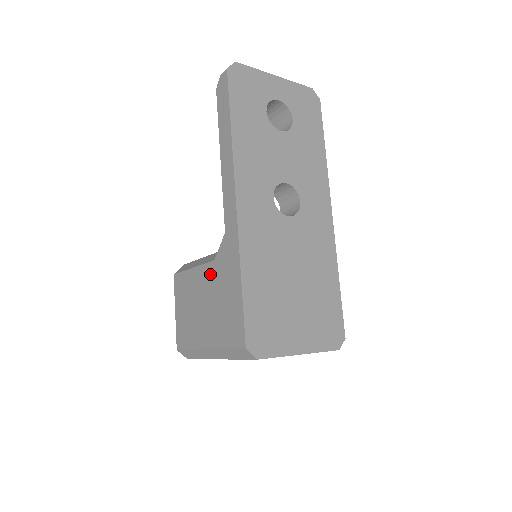
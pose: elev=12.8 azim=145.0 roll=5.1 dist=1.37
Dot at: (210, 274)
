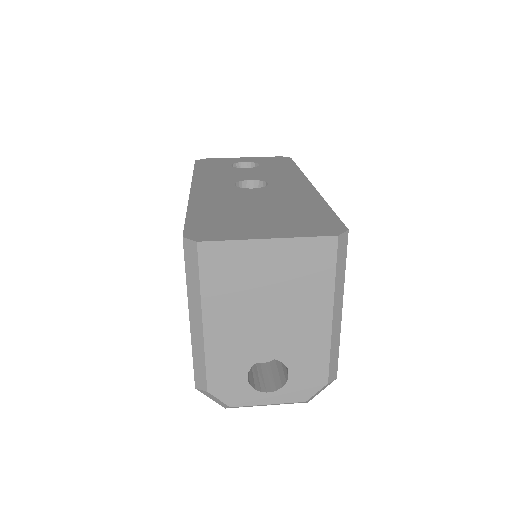
Dot at: occluded
